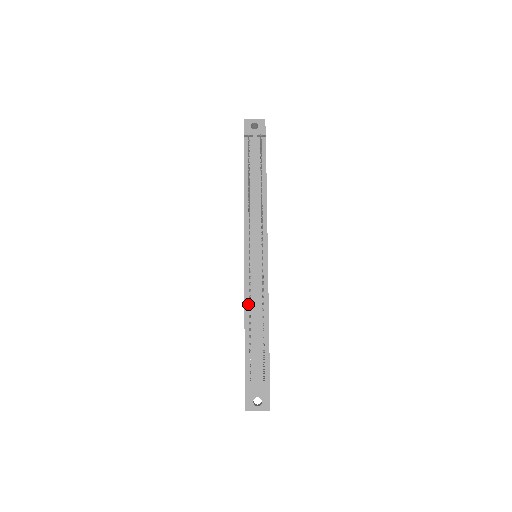
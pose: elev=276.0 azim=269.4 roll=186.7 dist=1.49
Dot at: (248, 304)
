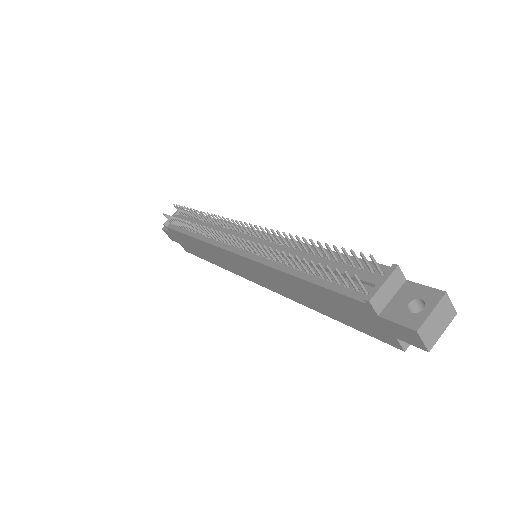
Dot at: (279, 265)
